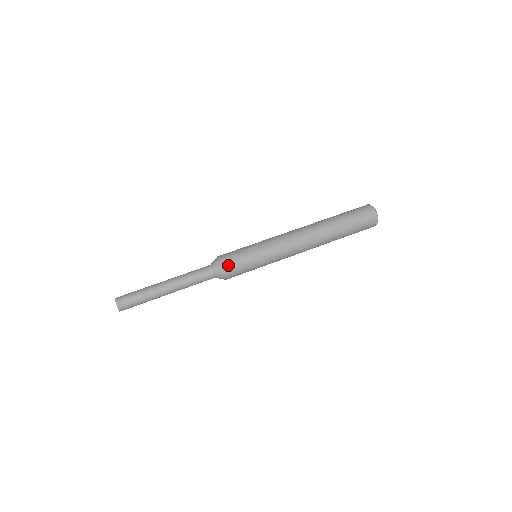
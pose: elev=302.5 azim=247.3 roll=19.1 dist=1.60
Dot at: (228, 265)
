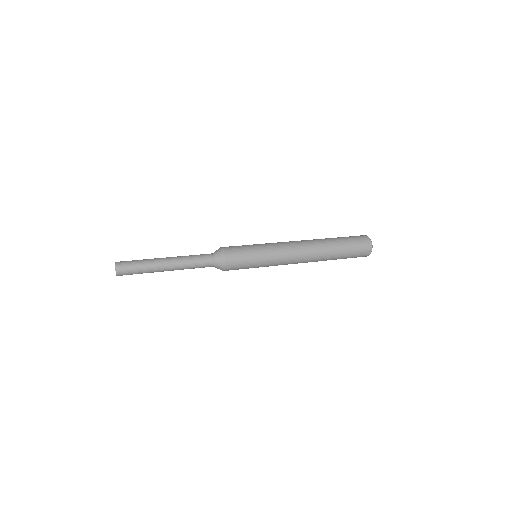
Dot at: (229, 252)
